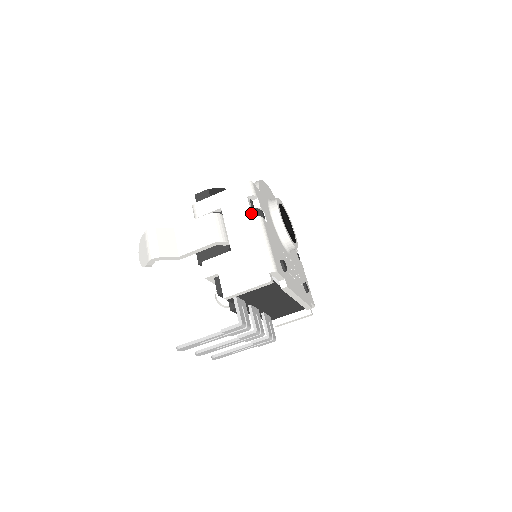
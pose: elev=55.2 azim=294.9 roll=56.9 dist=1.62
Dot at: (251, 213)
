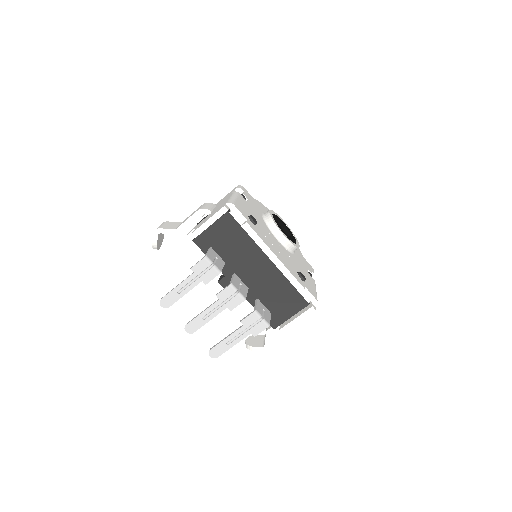
Dot at: occluded
